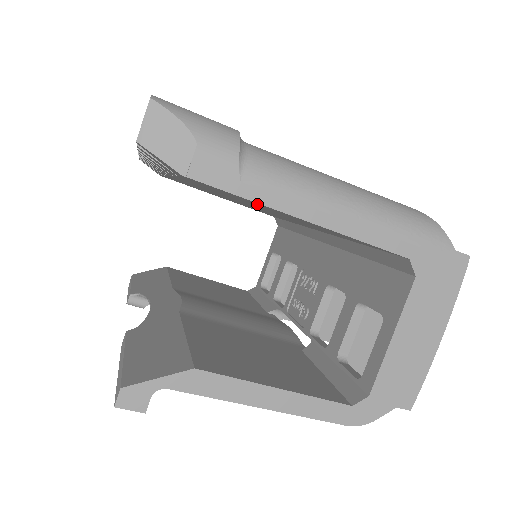
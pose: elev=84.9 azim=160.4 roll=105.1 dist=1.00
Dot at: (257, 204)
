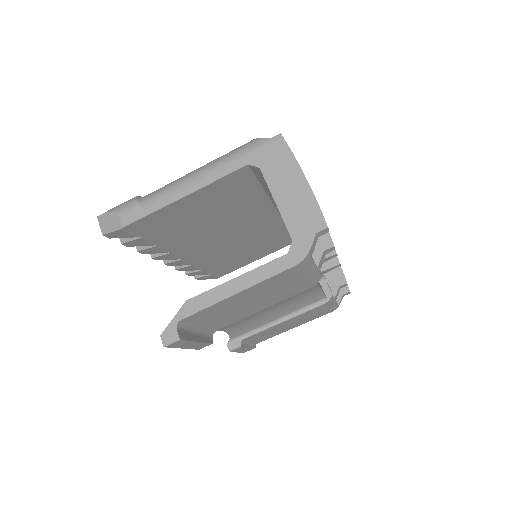
Dot at: (172, 215)
